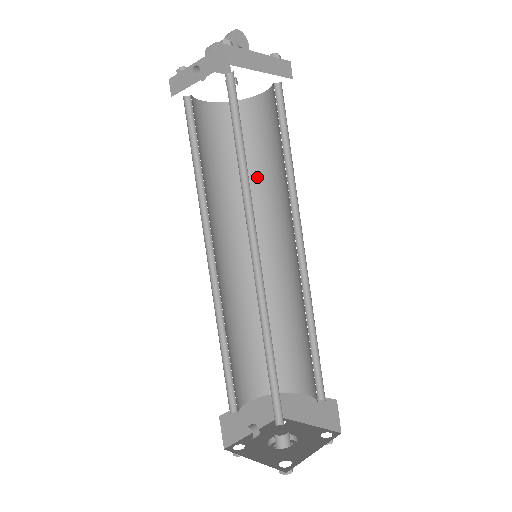
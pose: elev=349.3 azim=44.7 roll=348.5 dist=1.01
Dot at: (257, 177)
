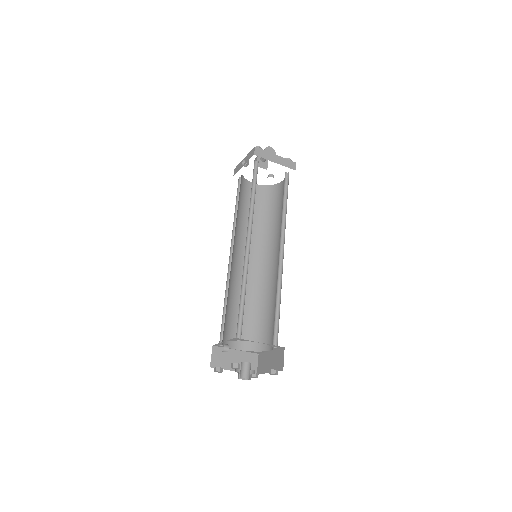
Dot at: (272, 223)
